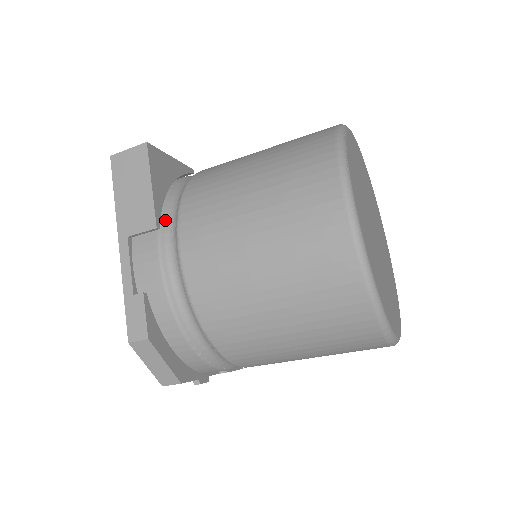
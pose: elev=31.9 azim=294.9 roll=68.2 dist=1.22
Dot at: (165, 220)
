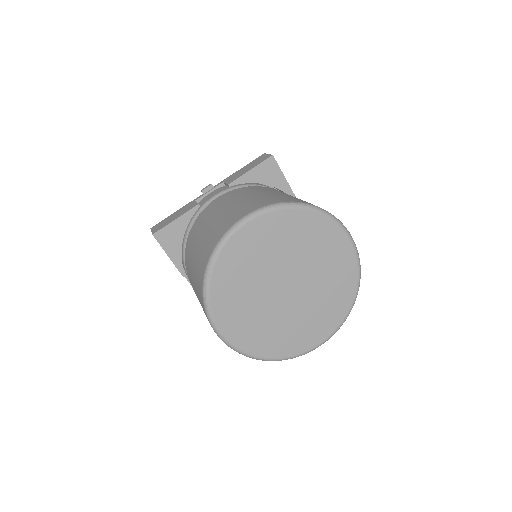
Dot at: occluded
